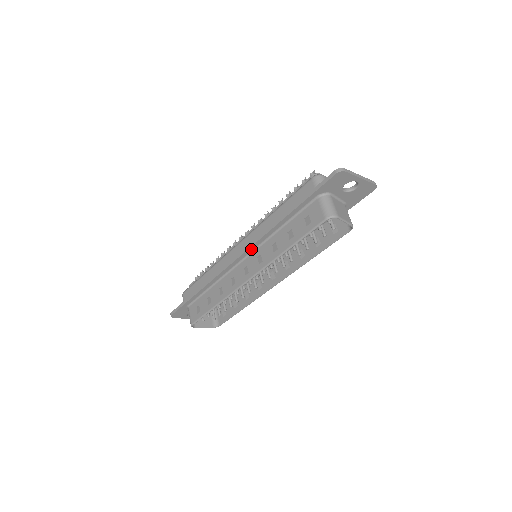
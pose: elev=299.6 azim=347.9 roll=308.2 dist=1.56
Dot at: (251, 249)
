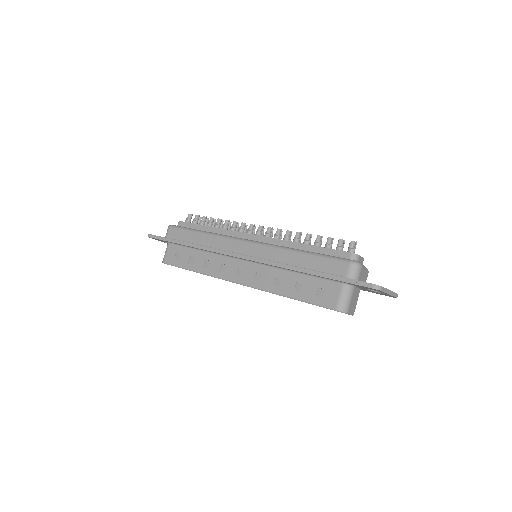
Dot at: (256, 261)
